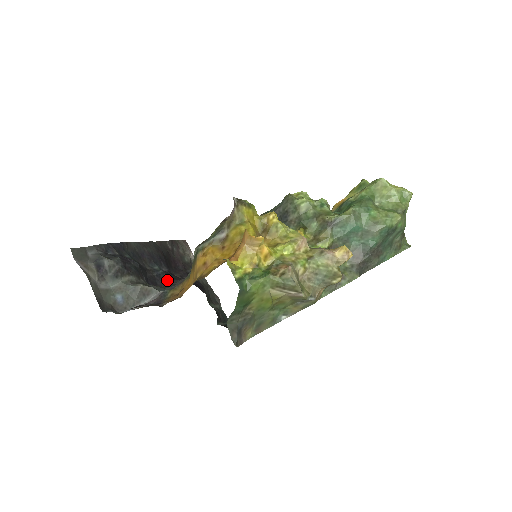
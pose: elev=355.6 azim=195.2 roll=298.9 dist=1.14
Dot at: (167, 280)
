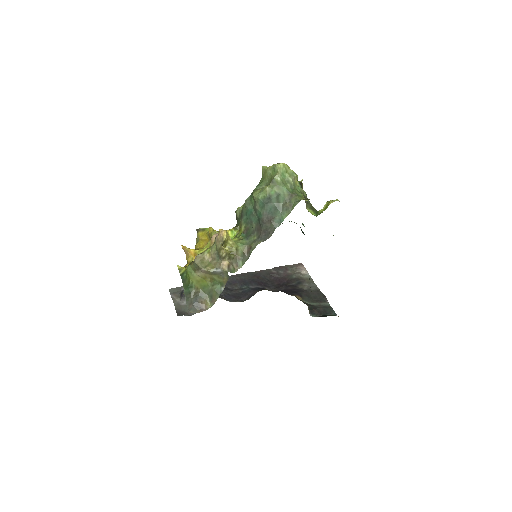
Dot at: (250, 293)
